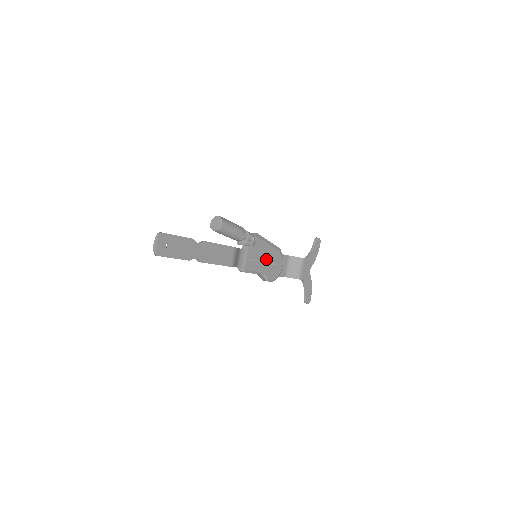
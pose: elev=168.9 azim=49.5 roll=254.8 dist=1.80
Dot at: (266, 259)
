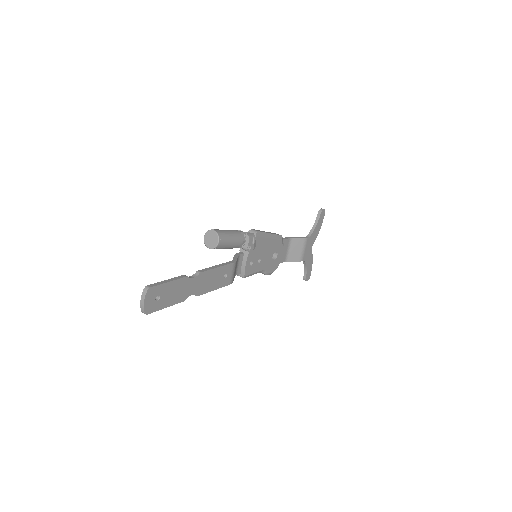
Dot at: (267, 254)
